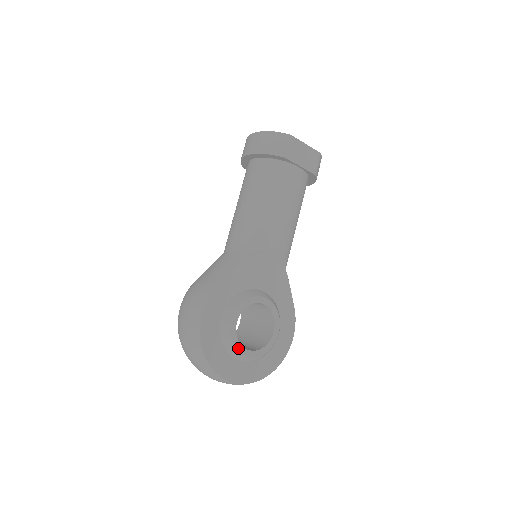
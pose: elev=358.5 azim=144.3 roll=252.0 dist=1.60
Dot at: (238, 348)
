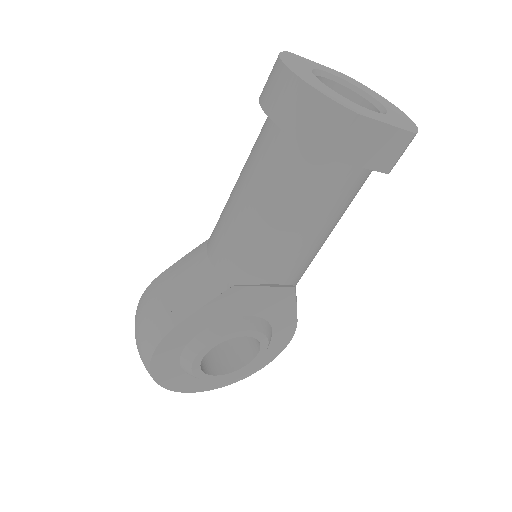
Dot at: (202, 377)
